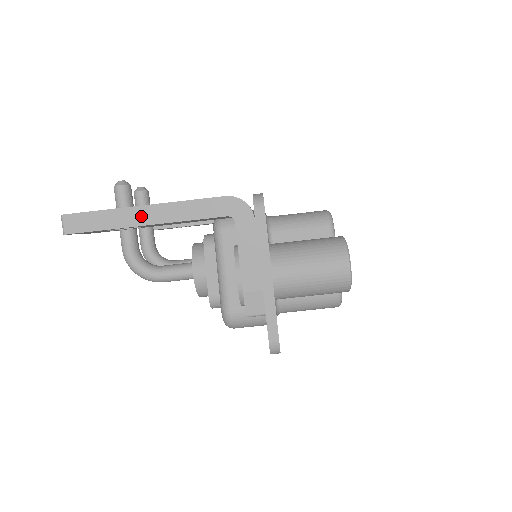
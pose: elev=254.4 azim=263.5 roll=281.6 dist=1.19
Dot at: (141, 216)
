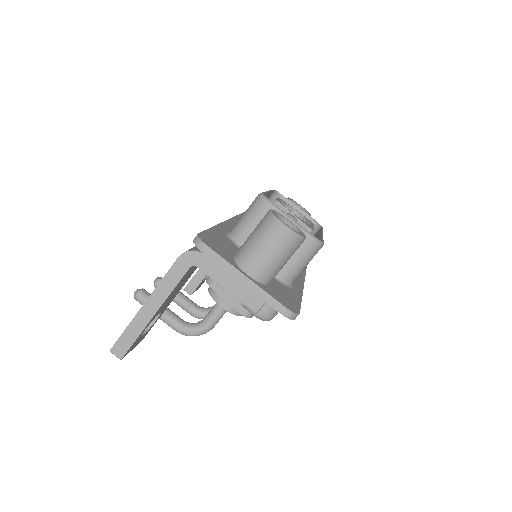
Dot at: (147, 312)
